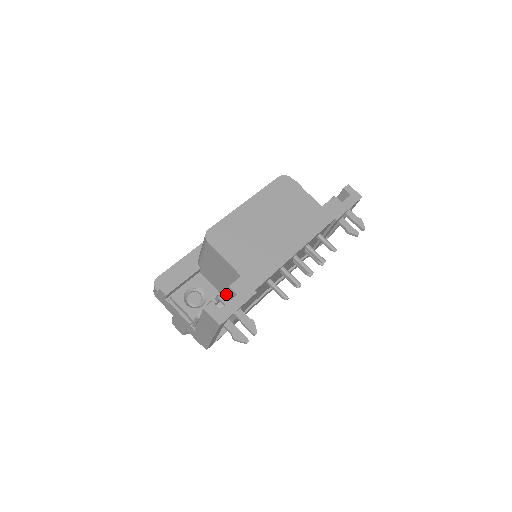
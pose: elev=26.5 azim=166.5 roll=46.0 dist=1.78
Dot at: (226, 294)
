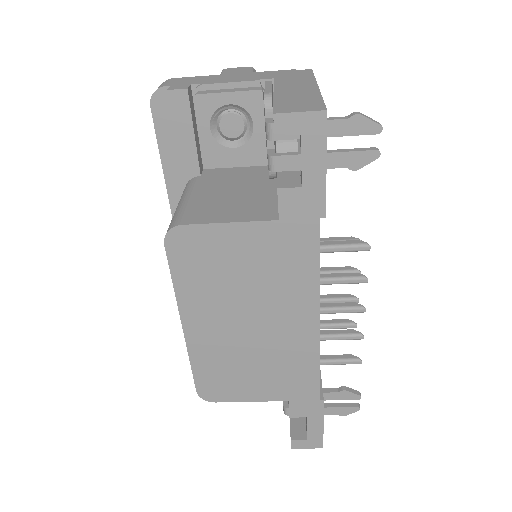
Dot at: occluded
